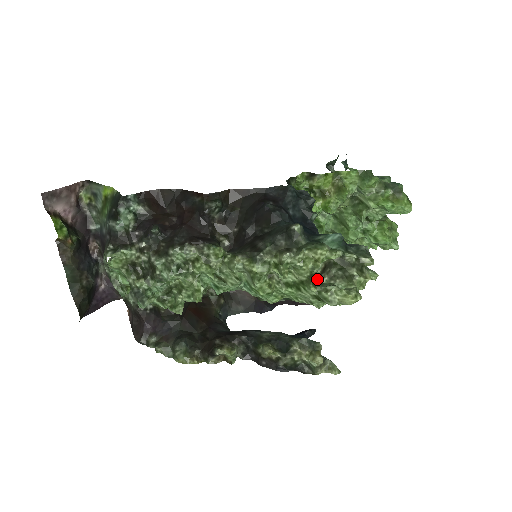
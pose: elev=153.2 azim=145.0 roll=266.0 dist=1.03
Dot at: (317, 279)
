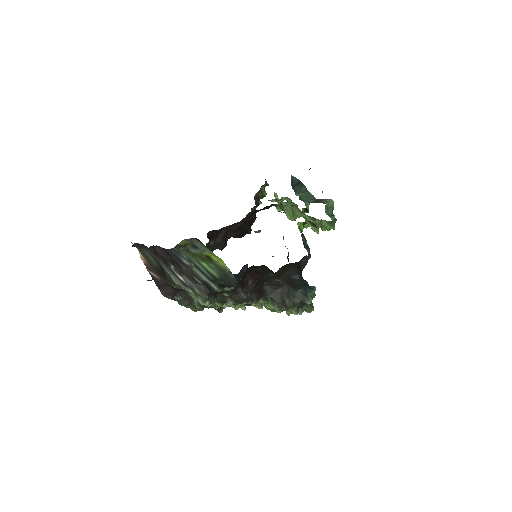
Dot at: occluded
